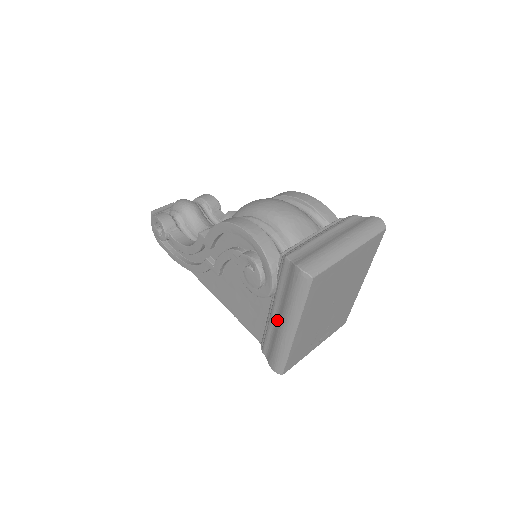
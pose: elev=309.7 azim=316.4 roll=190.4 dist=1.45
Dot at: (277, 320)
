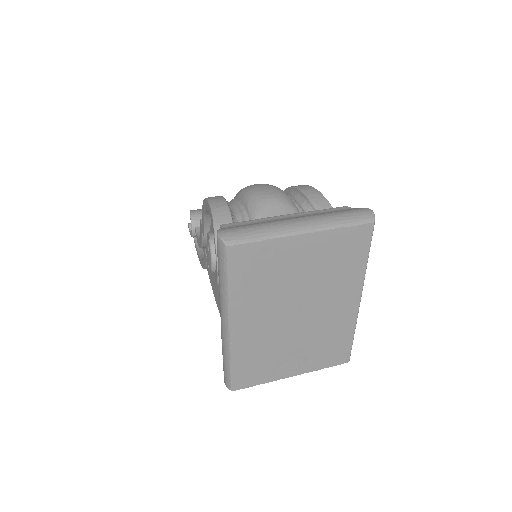
Dot at: occluded
